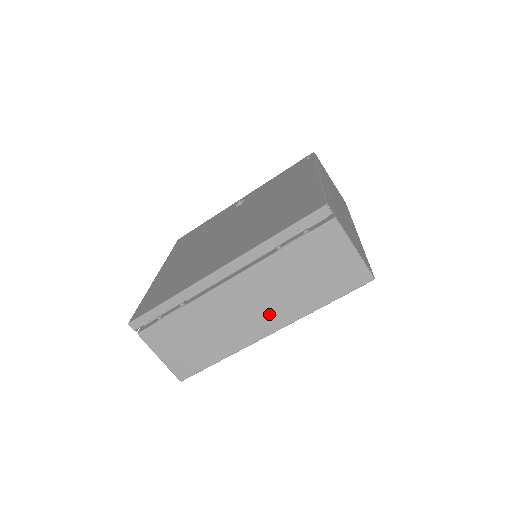
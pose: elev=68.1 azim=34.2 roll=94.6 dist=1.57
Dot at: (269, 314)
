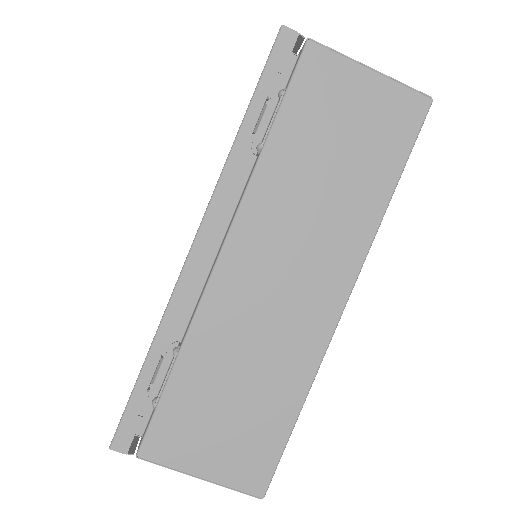
Dot at: (320, 268)
